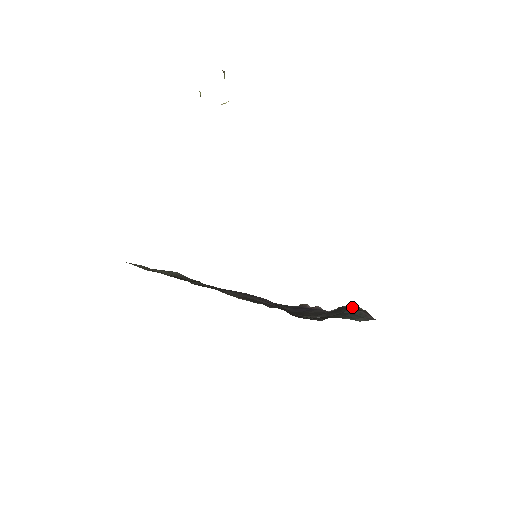
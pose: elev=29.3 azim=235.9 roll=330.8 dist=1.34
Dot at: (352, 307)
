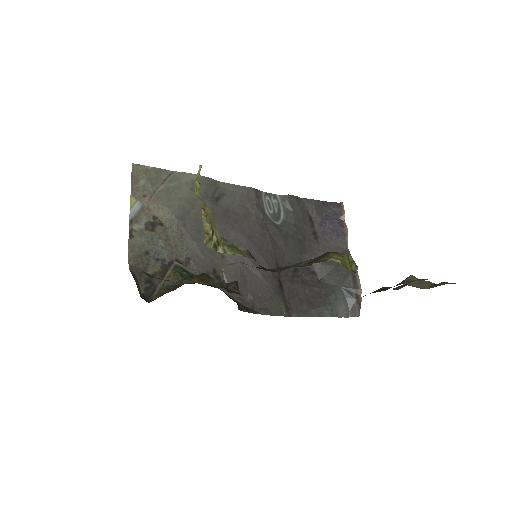
Dot at: (358, 281)
